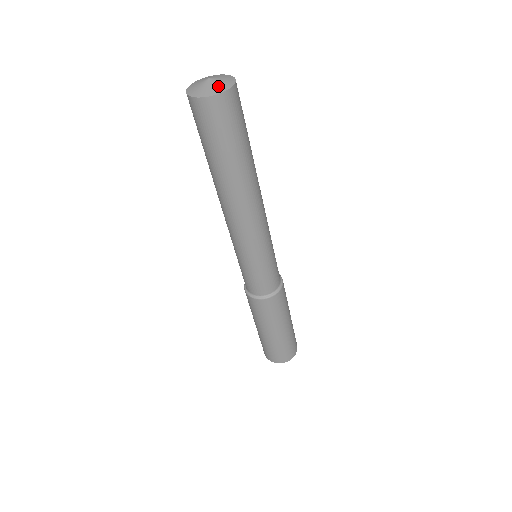
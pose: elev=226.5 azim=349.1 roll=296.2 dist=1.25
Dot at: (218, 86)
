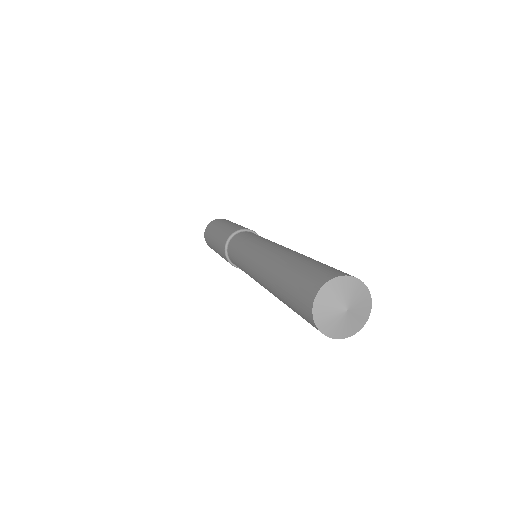
Dot at: (359, 318)
